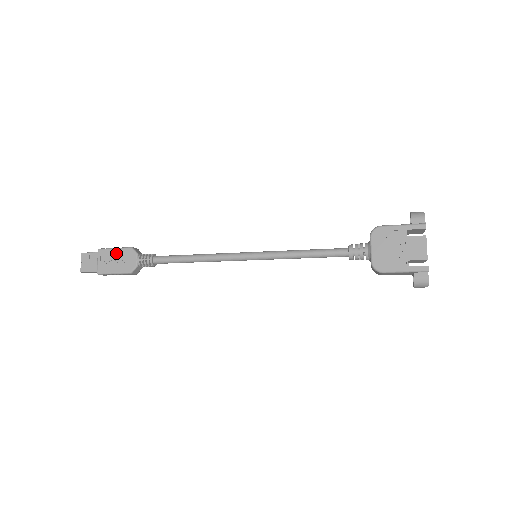
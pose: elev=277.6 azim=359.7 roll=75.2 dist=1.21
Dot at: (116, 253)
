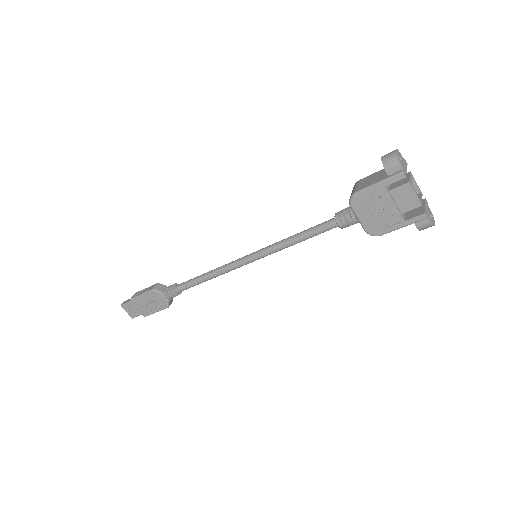
Dot at: (145, 298)
